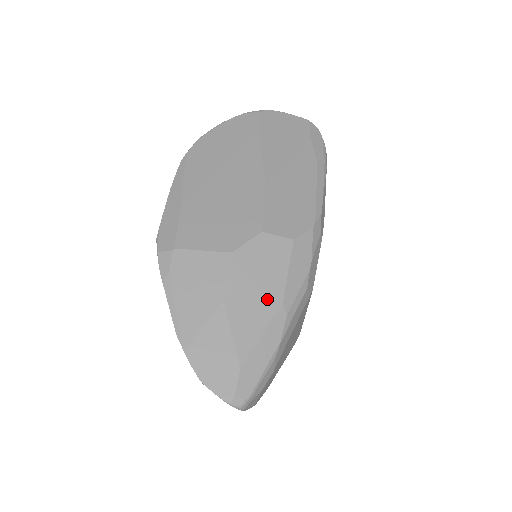
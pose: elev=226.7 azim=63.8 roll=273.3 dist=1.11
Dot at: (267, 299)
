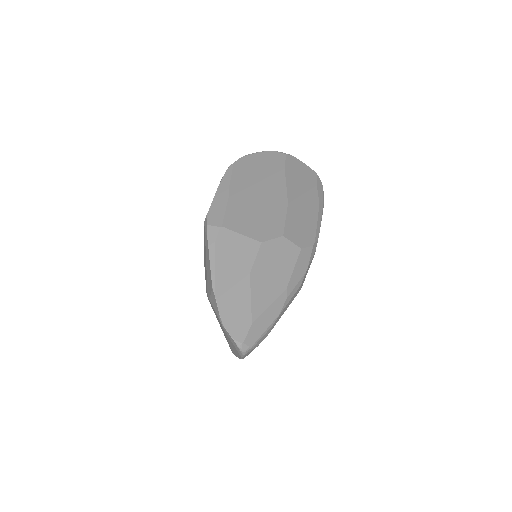
Dot at: (277, 282)
